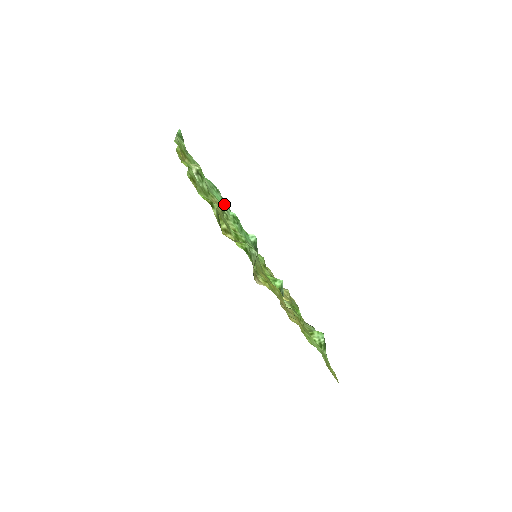
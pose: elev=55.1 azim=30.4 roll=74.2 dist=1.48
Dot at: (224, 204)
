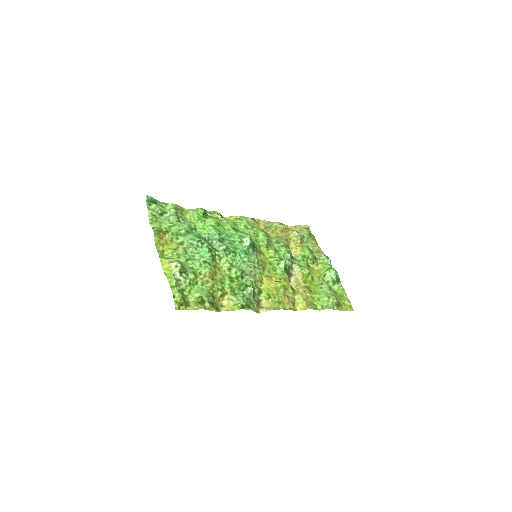
Dot at: (212, 239)
